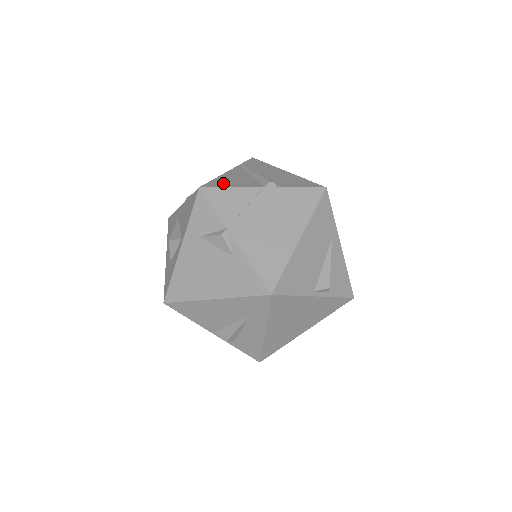
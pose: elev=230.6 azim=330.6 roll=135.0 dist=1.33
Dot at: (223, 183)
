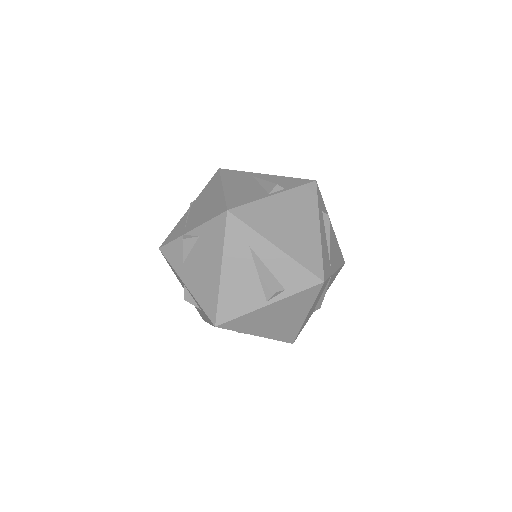
Dot at: occluded
